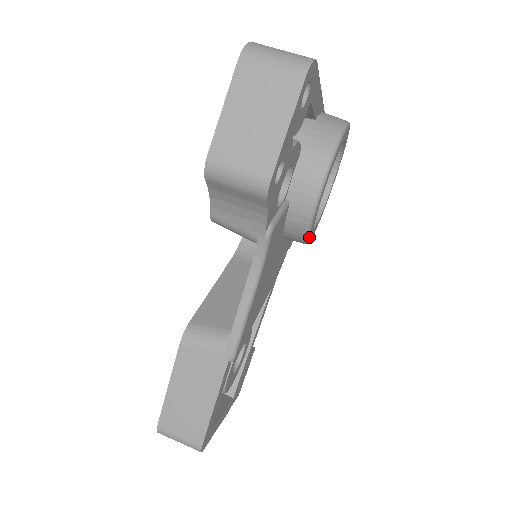
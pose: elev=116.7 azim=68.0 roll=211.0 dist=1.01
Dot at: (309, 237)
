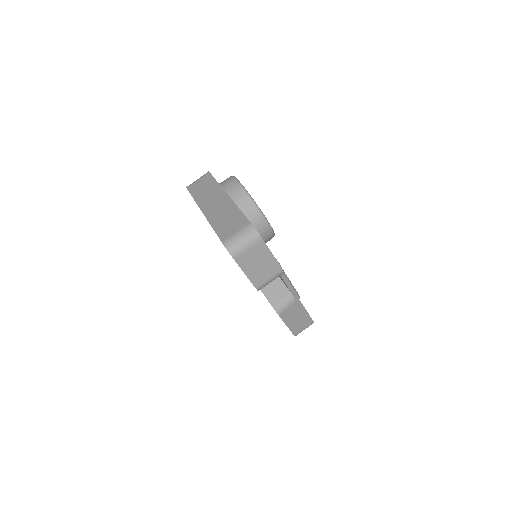
Dot at: occluded
